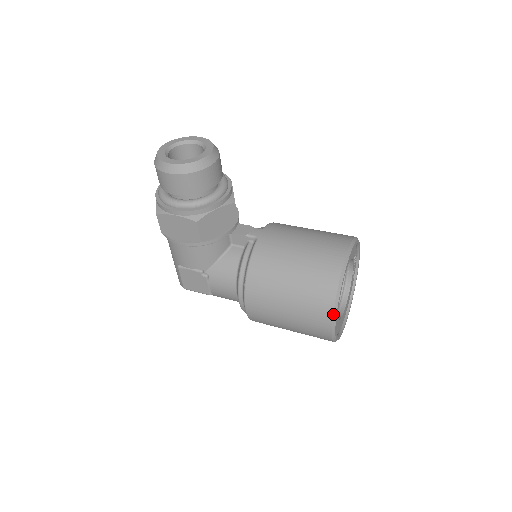
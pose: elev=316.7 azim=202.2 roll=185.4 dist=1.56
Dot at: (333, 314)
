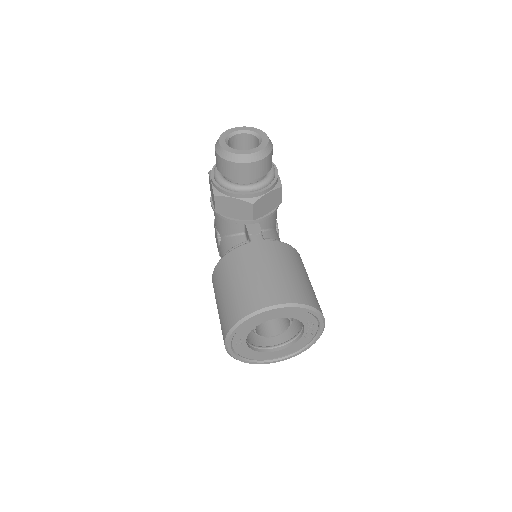
Dot at: (227, 335)
